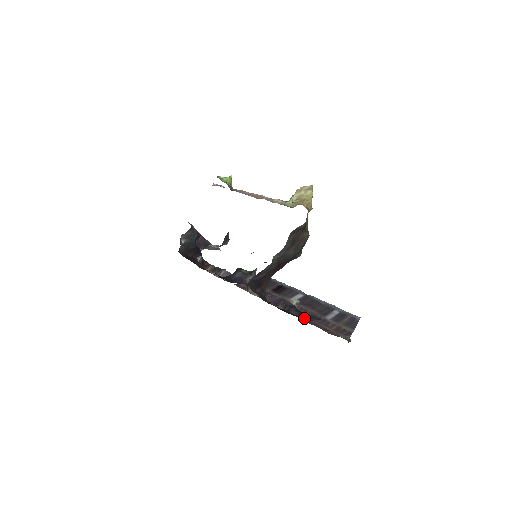
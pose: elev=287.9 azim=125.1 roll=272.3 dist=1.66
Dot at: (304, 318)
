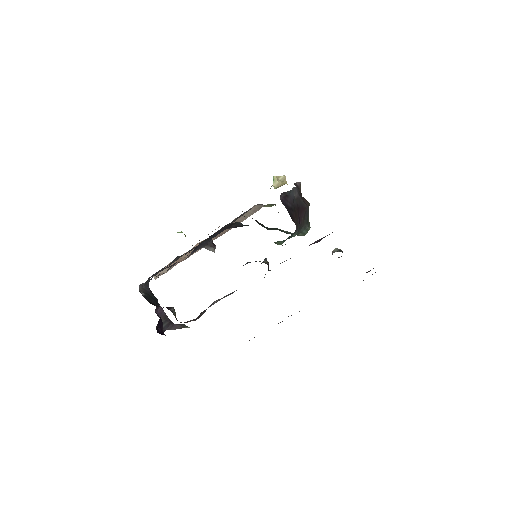
Dot at: occluded
